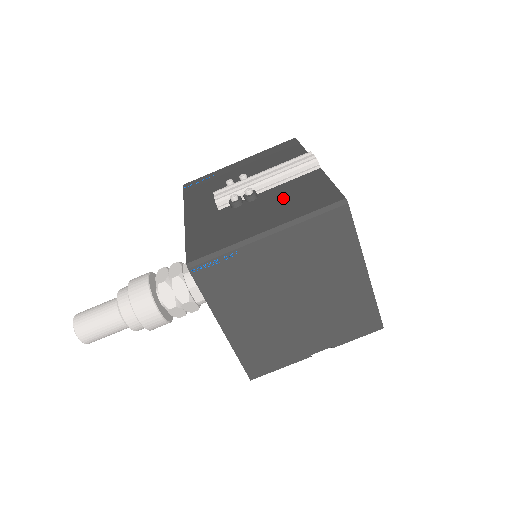
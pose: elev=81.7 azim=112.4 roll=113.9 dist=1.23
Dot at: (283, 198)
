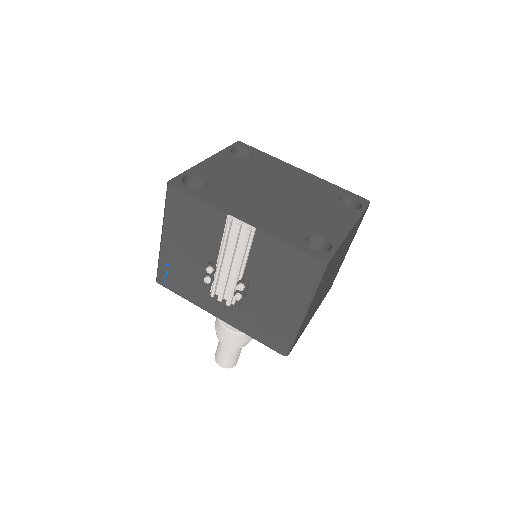
Dot at: (271, 277)
